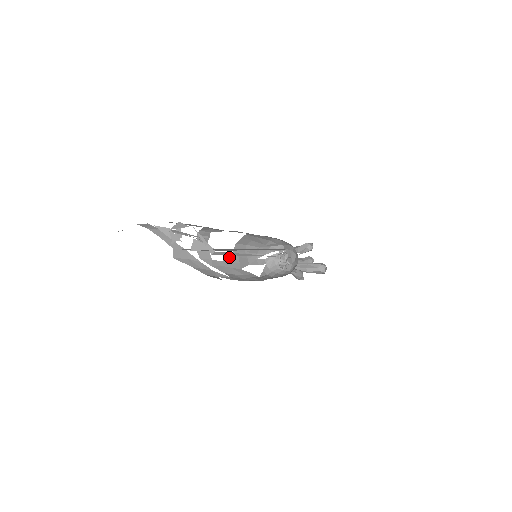
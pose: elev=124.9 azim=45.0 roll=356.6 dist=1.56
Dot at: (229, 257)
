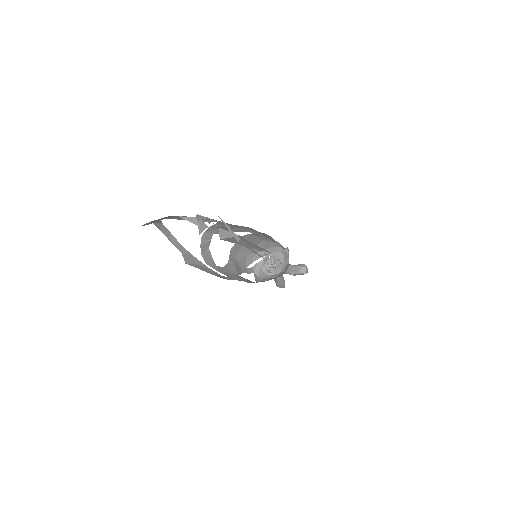
Dot at: (227, 264)
